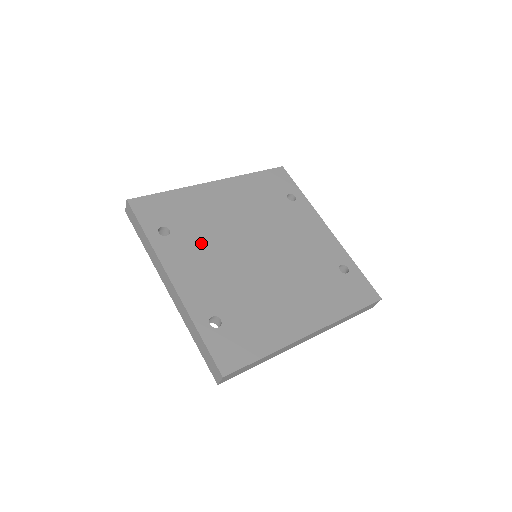
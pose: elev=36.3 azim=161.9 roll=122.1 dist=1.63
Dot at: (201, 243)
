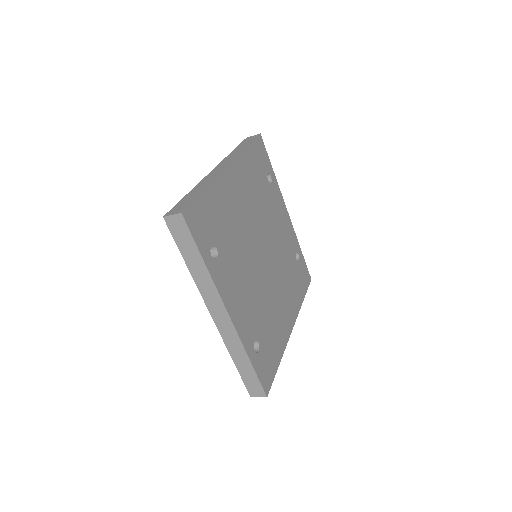
Dot at: (236, 259)
